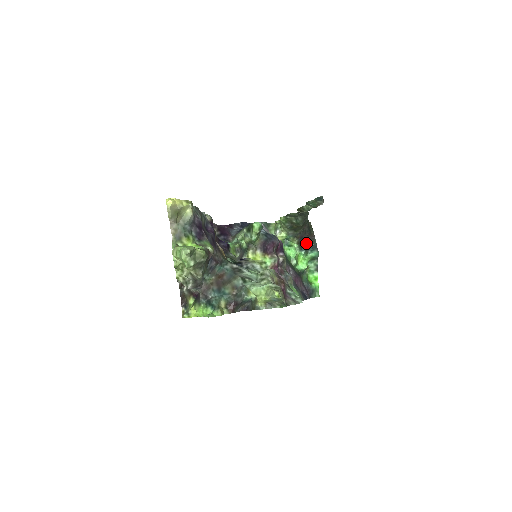
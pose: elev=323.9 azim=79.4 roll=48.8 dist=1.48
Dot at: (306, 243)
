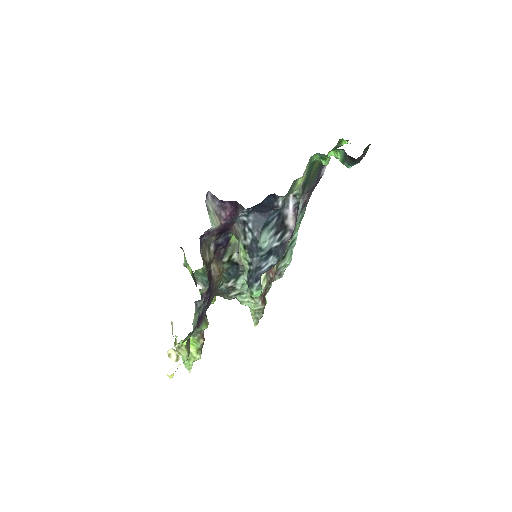
Dot at: (348, 156)
